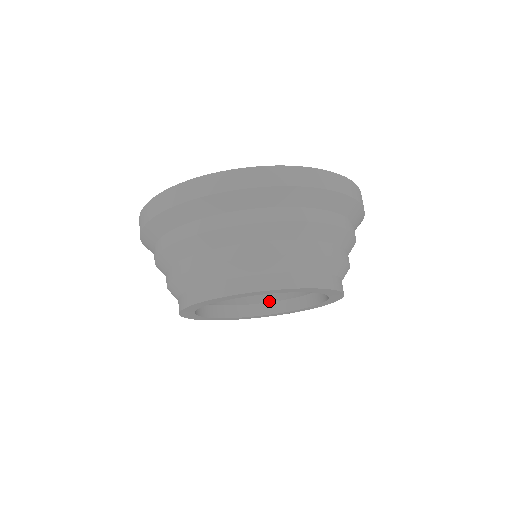
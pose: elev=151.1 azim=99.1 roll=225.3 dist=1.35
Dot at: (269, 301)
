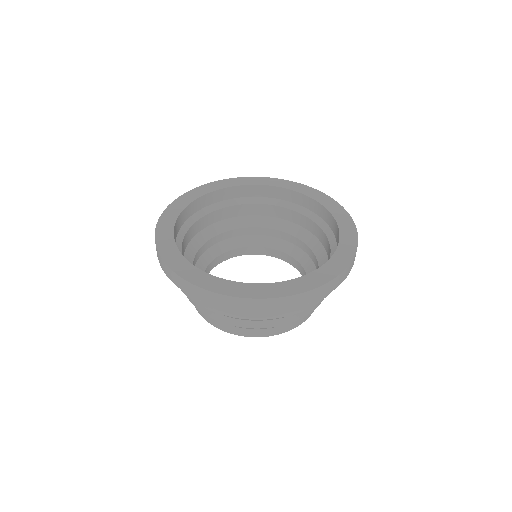
Dot at: (242, 246)
